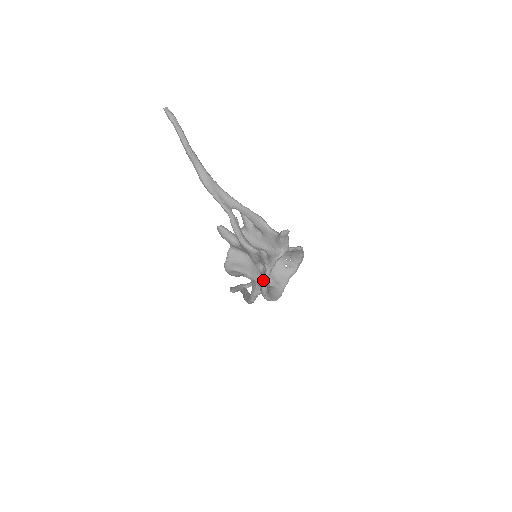
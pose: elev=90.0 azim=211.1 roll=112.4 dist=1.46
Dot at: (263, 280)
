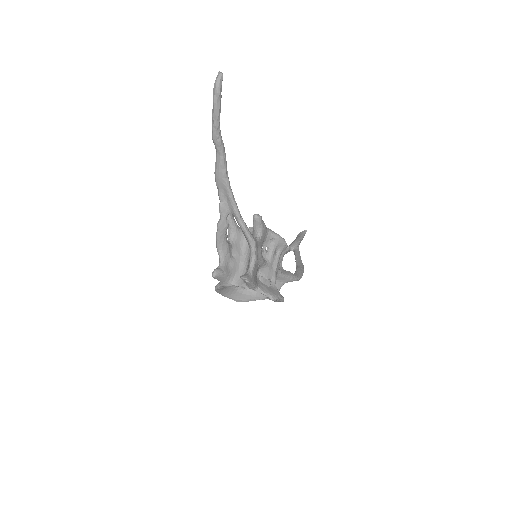
Dot at: (217, 284)
